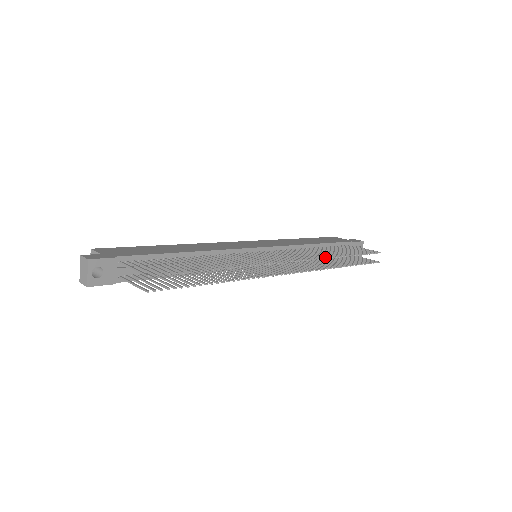
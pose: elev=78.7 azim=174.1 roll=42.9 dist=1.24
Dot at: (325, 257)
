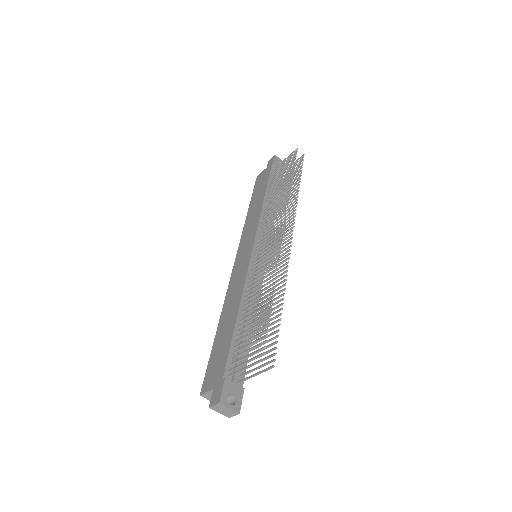
Dot at: (288, 200)
